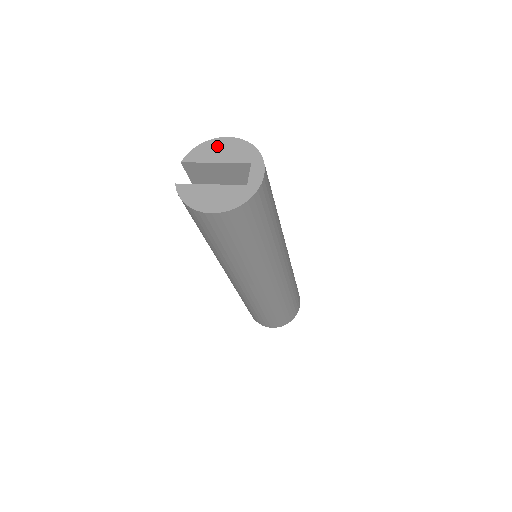
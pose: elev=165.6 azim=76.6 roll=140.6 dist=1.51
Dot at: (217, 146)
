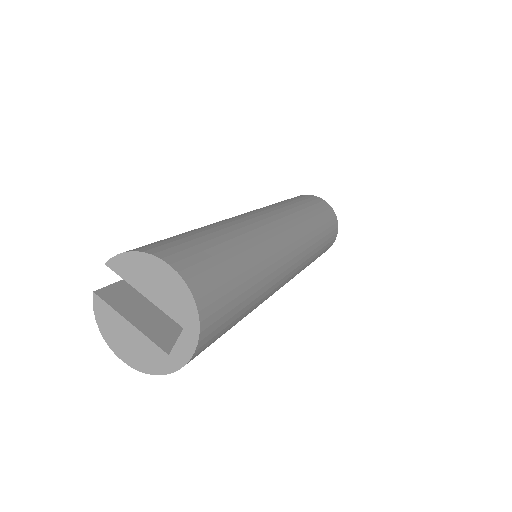
Dot at: (152, 271)
